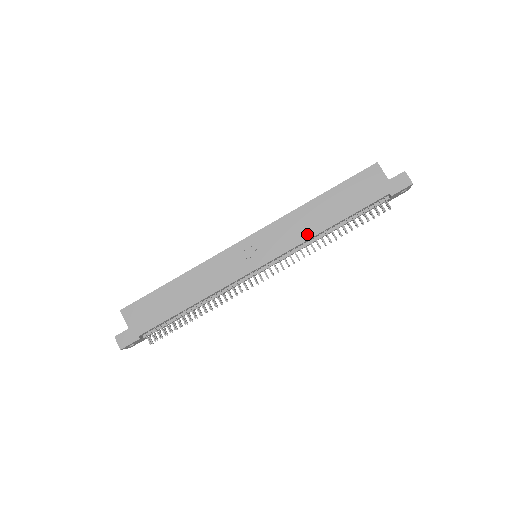
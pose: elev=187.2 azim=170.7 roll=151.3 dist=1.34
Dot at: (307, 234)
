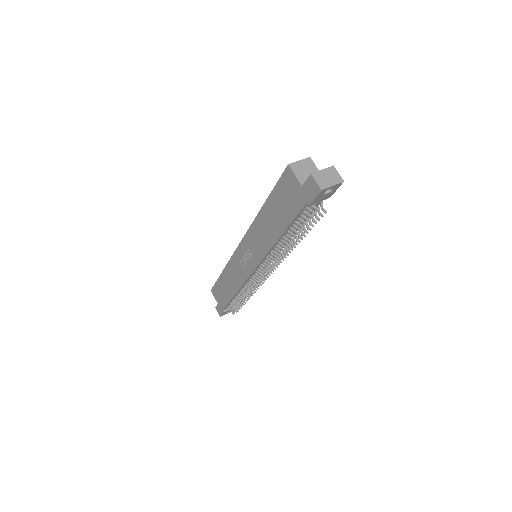
Dot at: (267, 245)
